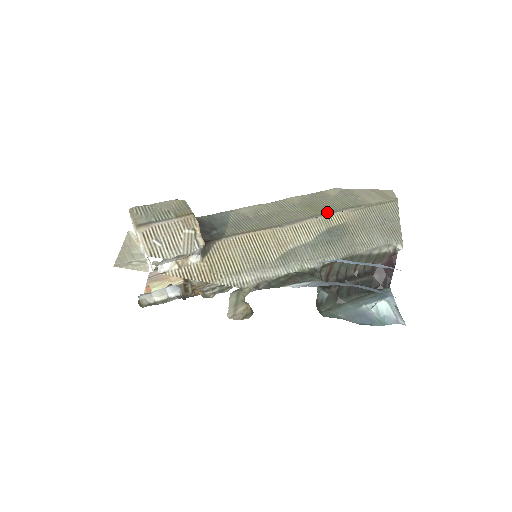
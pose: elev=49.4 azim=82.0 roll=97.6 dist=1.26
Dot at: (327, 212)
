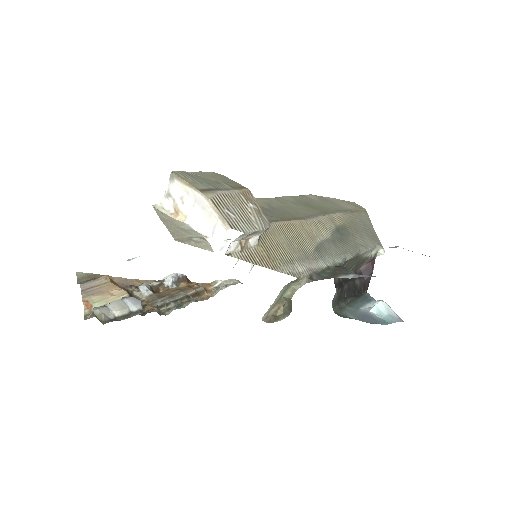
Dot at: (328, 212)
